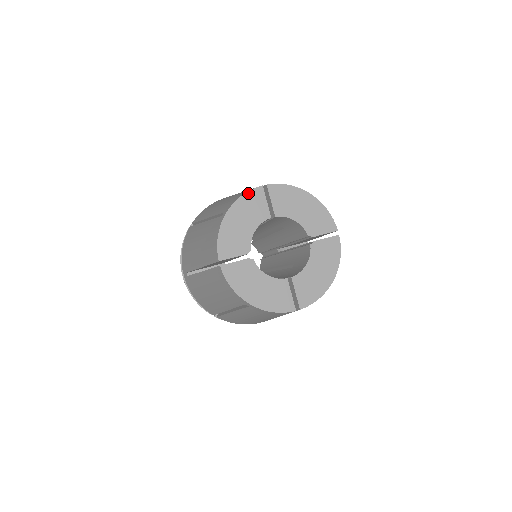
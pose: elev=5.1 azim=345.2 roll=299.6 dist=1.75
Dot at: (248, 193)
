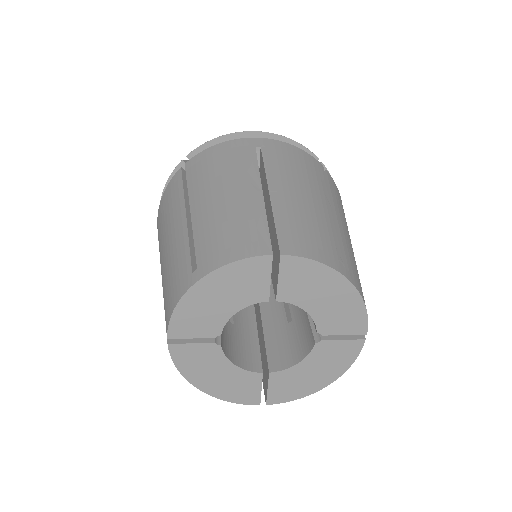
Dot at: (243, 261)
